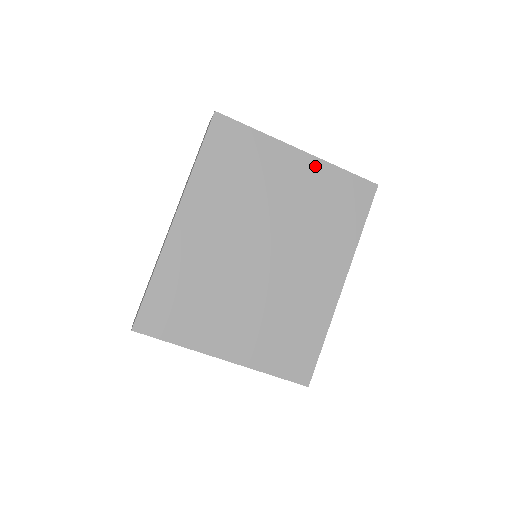
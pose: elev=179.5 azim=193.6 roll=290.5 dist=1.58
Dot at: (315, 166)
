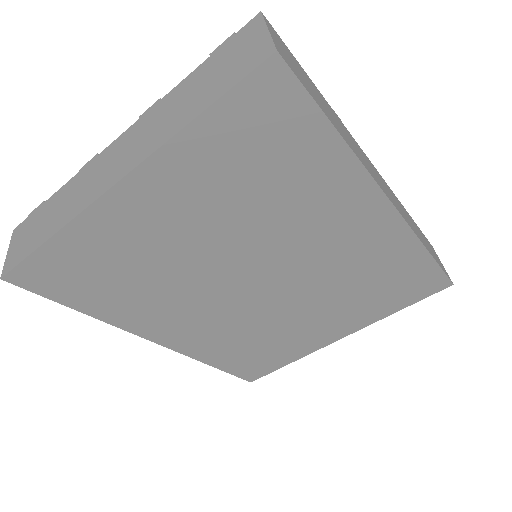
Dot at: (161, 172)
